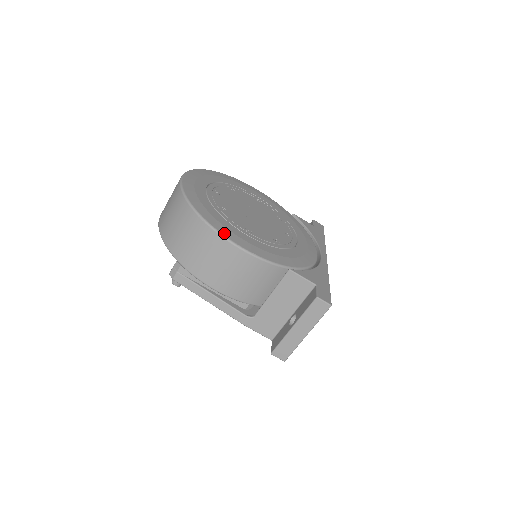
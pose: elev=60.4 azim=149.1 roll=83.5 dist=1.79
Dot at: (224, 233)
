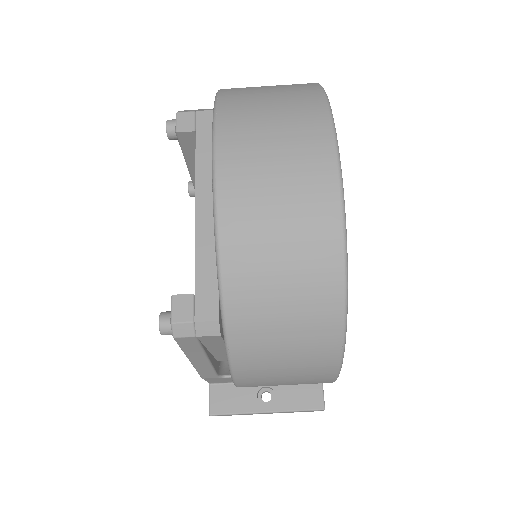
Dot at: occluded
